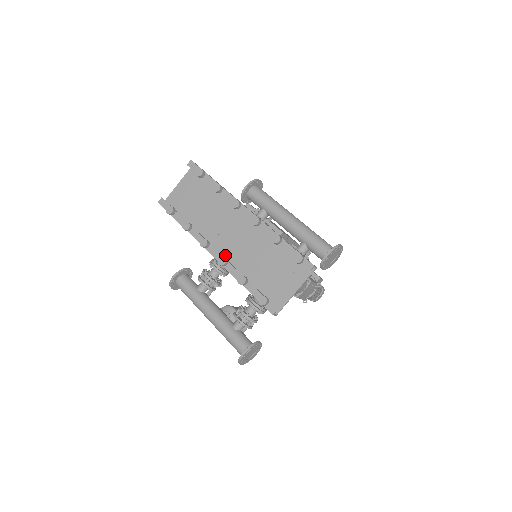
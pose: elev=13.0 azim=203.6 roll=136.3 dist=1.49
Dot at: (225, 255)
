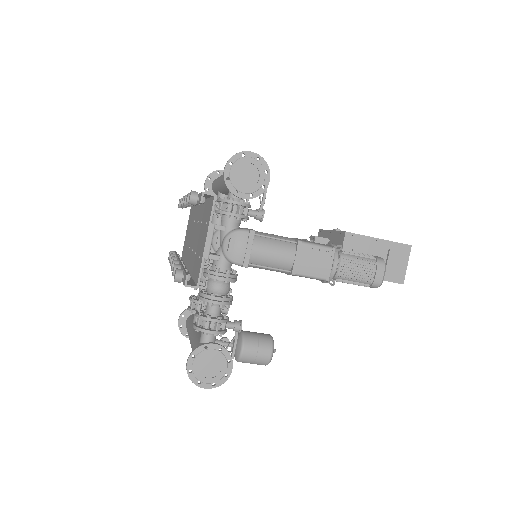
Dot at: (189, 262)
